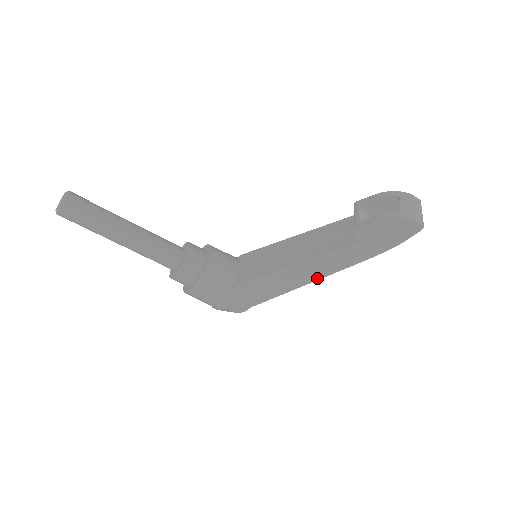
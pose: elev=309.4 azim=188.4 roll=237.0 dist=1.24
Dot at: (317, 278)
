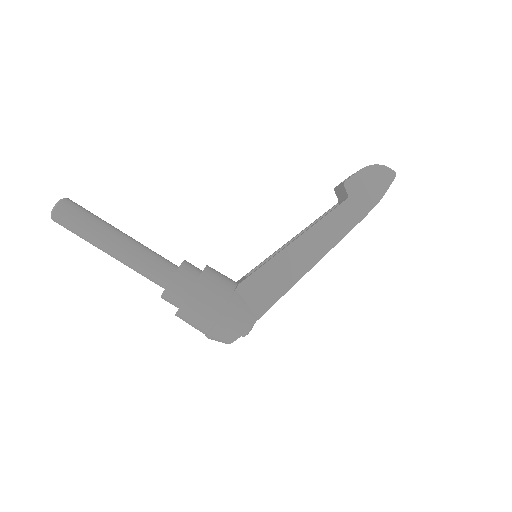
Dot at: (322, 255)
